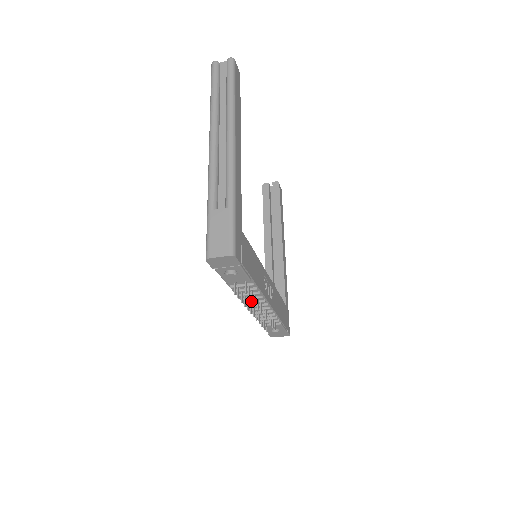
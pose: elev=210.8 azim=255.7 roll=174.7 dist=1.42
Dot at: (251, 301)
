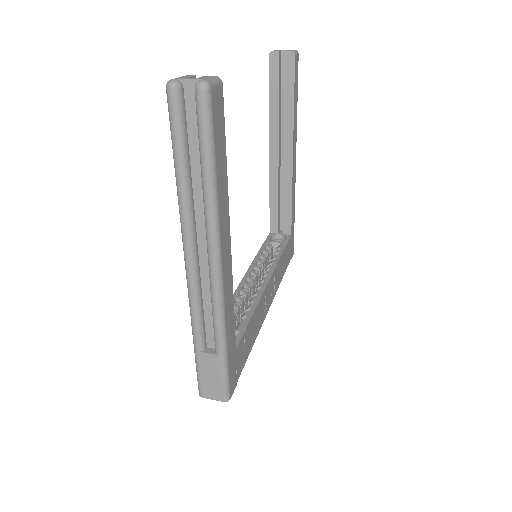
Dot at: occluded
